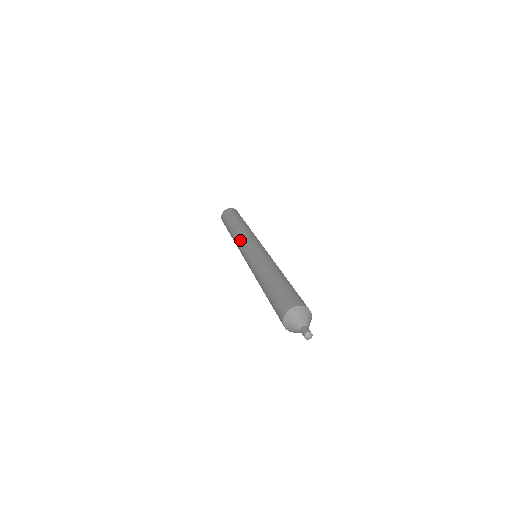
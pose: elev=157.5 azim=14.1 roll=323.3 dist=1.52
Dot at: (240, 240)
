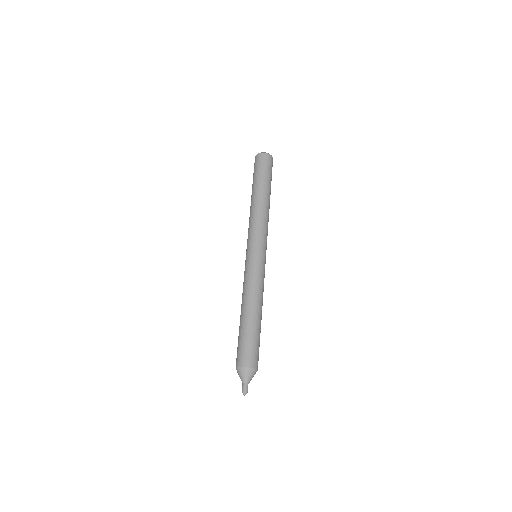
Dot at: (251, 229)
